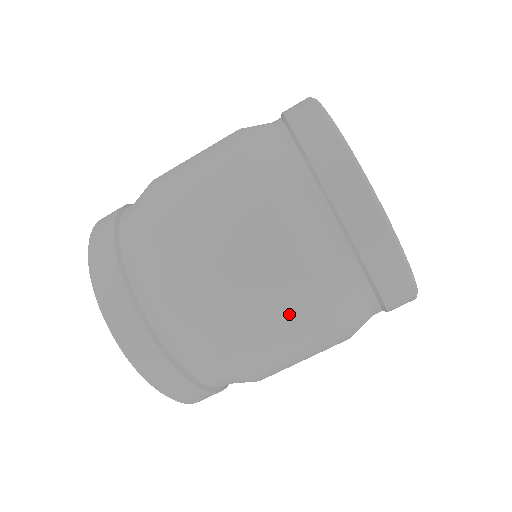
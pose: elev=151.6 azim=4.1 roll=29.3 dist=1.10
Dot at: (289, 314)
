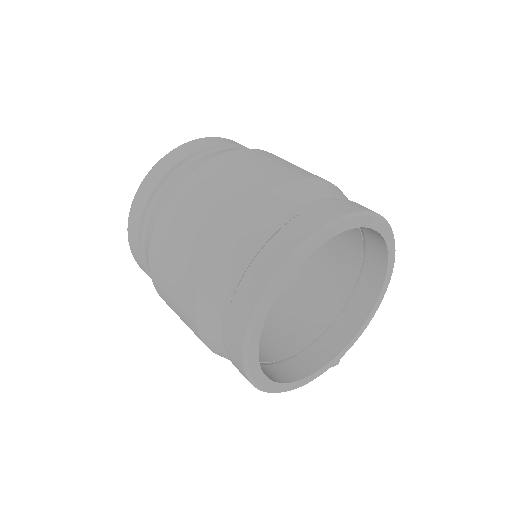
Dot at: (190, 328)
